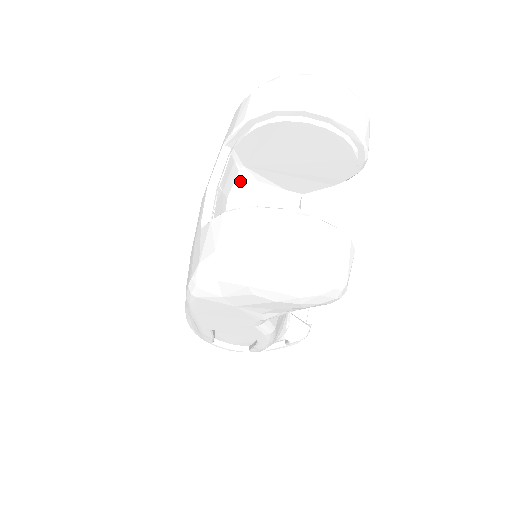
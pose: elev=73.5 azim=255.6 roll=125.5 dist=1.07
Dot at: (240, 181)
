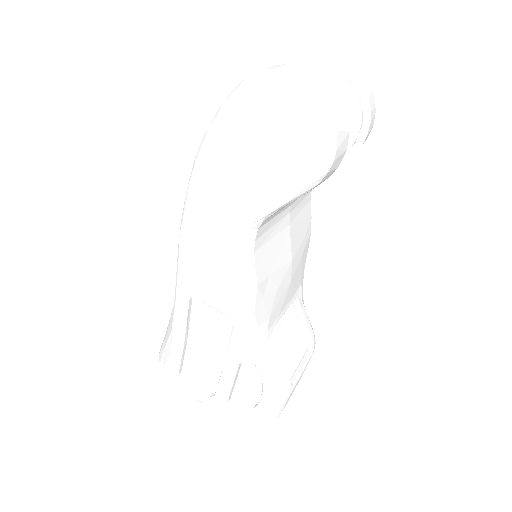
Dot at: occluded
